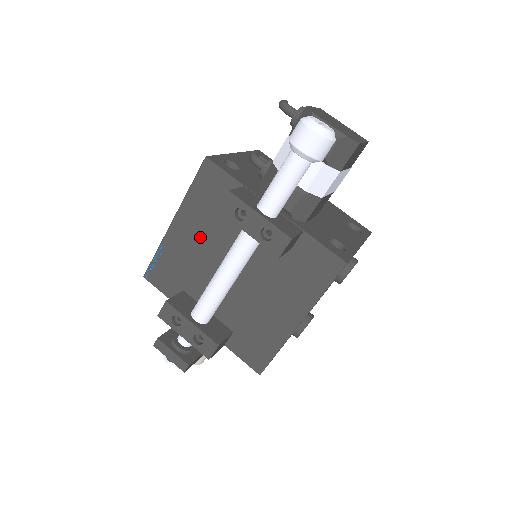
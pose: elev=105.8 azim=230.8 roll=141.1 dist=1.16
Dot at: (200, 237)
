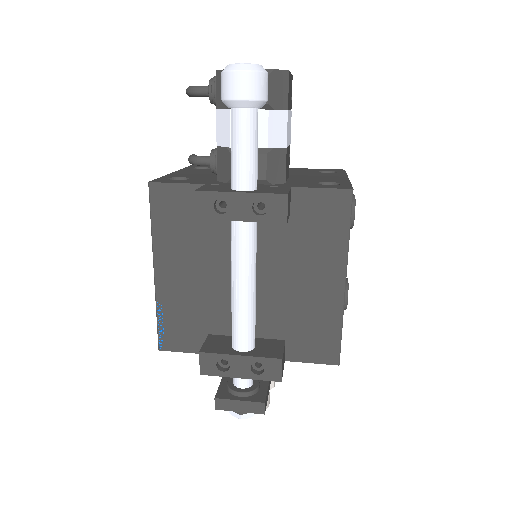
Dot at: (192, 267)
